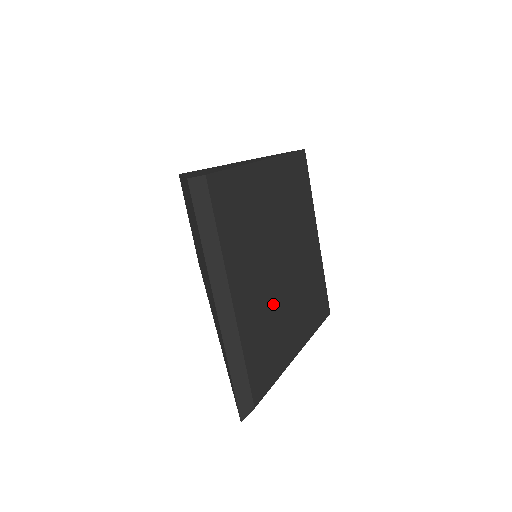
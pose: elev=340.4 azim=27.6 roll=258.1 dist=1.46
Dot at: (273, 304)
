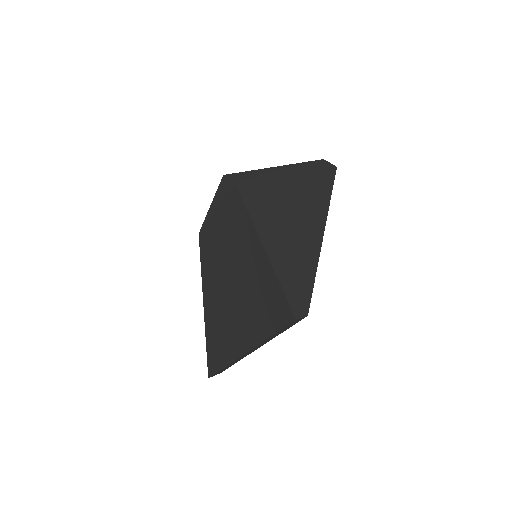
Dot at: occluded
